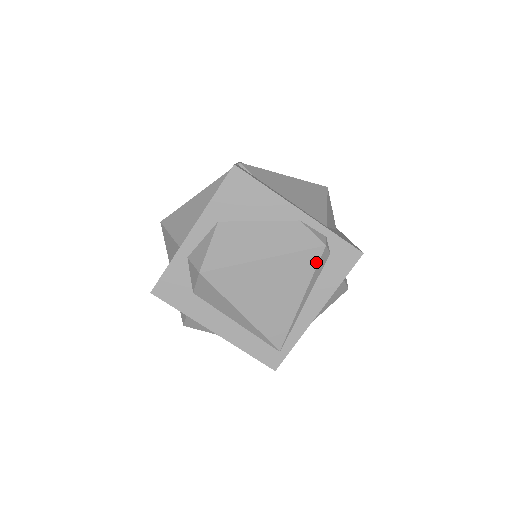
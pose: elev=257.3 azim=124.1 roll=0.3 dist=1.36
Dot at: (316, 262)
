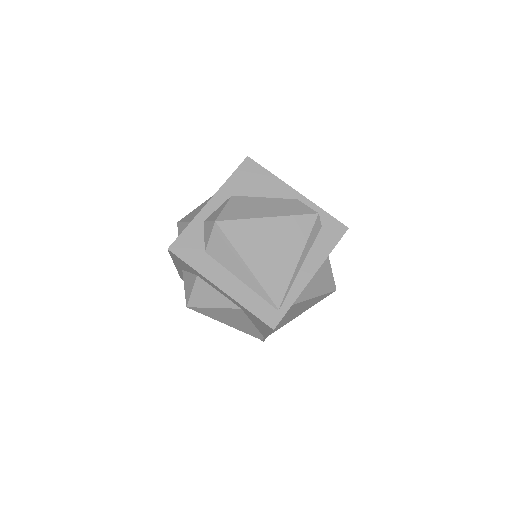
Dot at: (311, 227)
